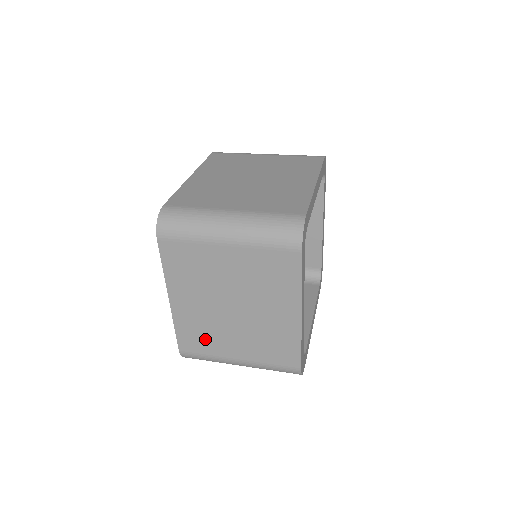
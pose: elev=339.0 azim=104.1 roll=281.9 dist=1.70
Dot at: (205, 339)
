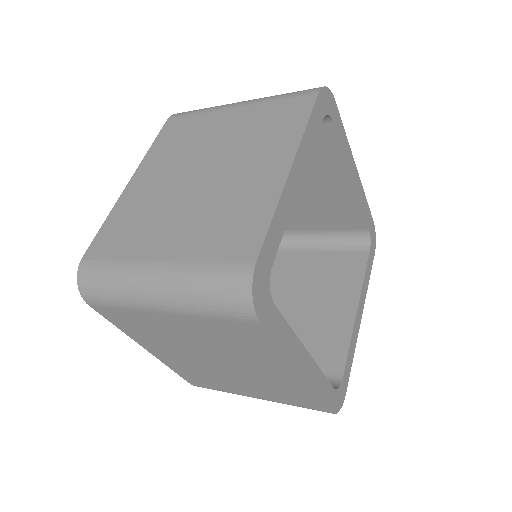
Dot at: (134, 229)
